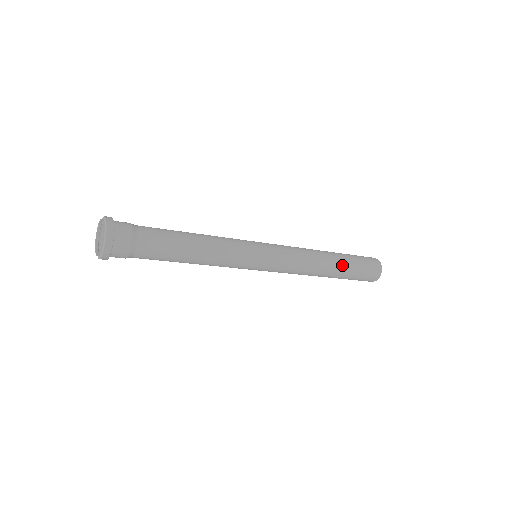
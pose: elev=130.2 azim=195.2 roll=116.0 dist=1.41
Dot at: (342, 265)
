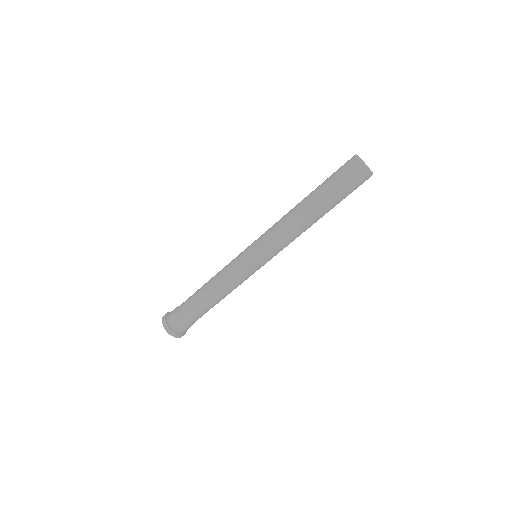
Dot at: (323, 206)
